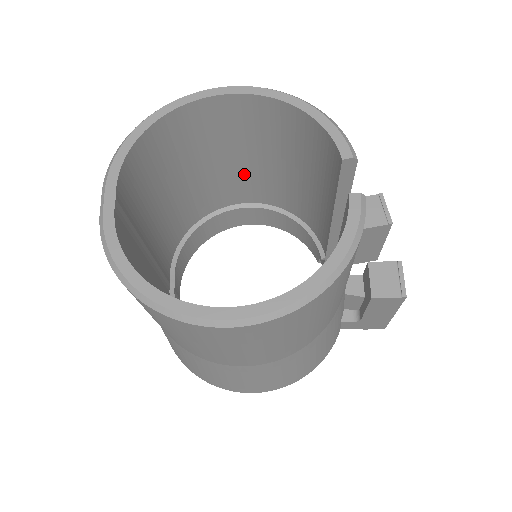
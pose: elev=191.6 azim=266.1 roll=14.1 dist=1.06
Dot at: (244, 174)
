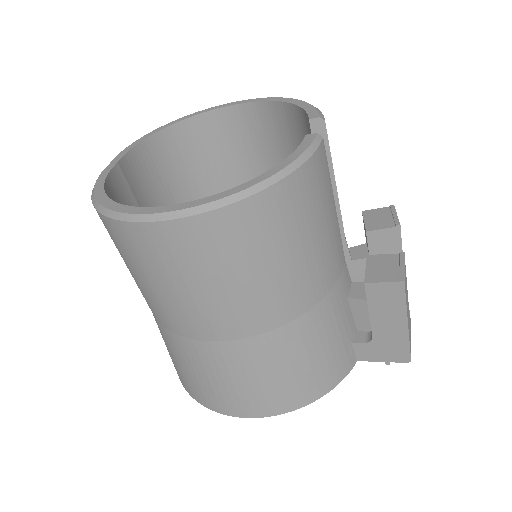
Dot at: occluded
